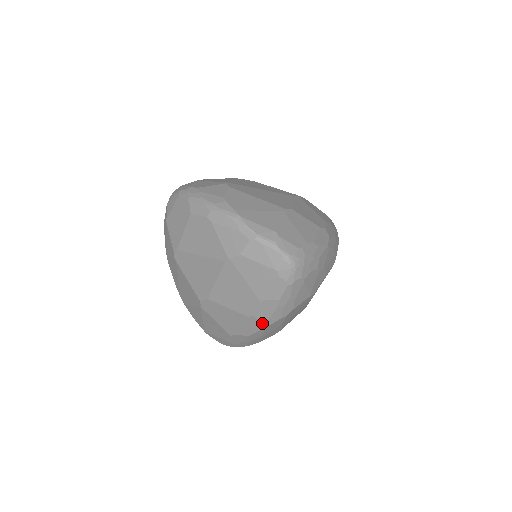
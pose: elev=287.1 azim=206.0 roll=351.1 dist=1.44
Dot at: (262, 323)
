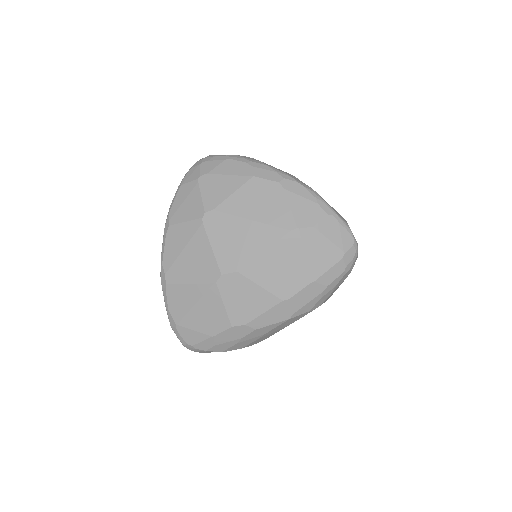
Dot at: (290, 312)
